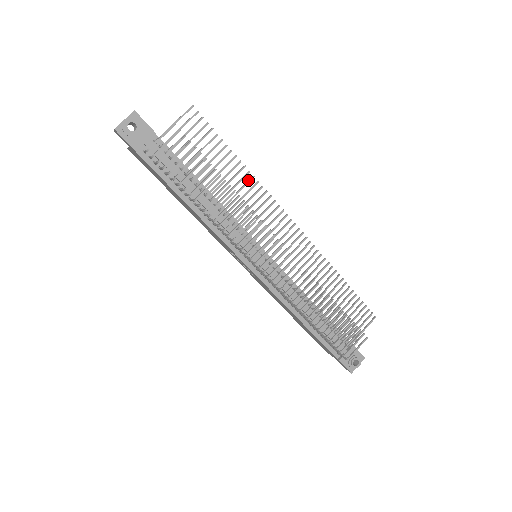
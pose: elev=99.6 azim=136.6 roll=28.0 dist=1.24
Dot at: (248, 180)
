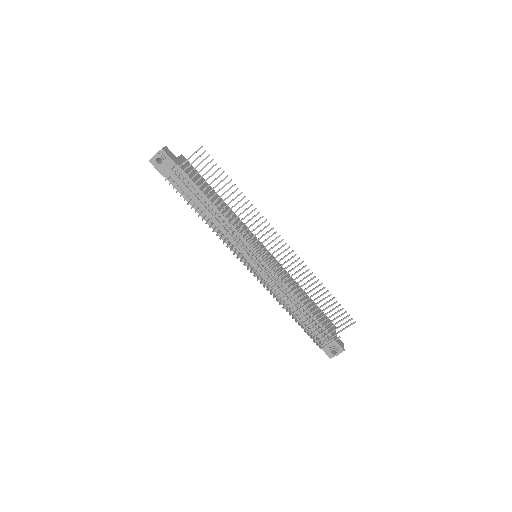
Dot at: (245, 203)
